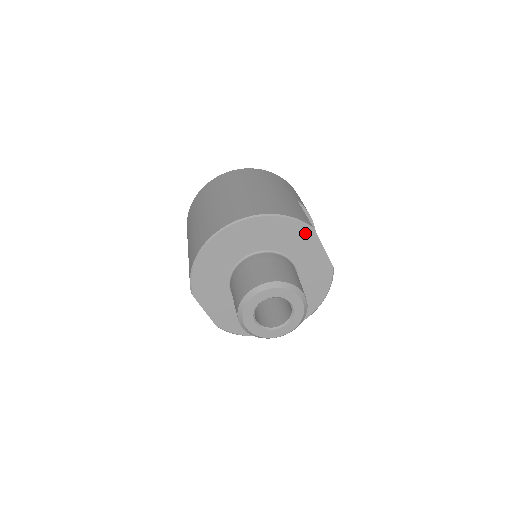
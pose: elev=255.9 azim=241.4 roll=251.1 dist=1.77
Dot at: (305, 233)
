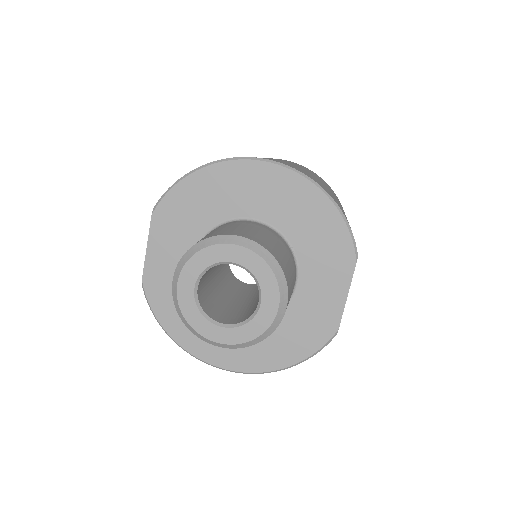
Dot at: (343, 253)
